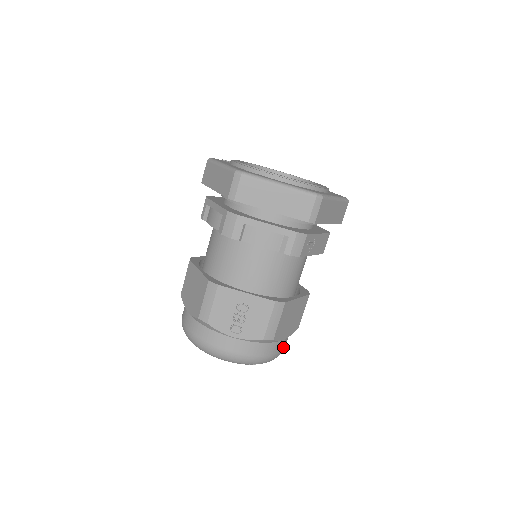
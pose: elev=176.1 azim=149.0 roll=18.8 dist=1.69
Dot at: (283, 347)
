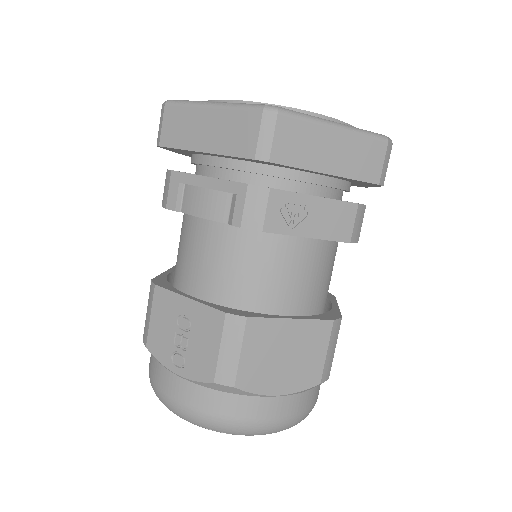
Dot at: (283, 412)
